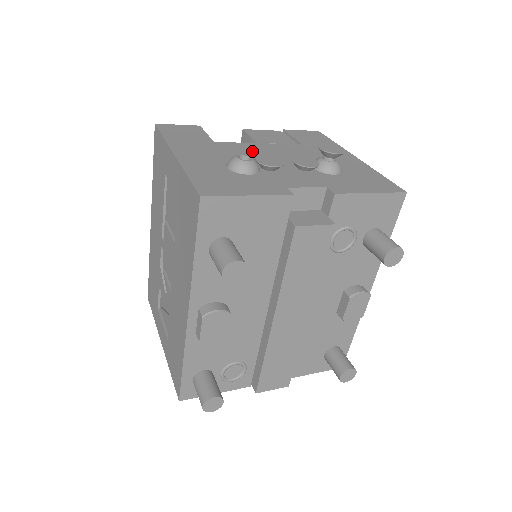
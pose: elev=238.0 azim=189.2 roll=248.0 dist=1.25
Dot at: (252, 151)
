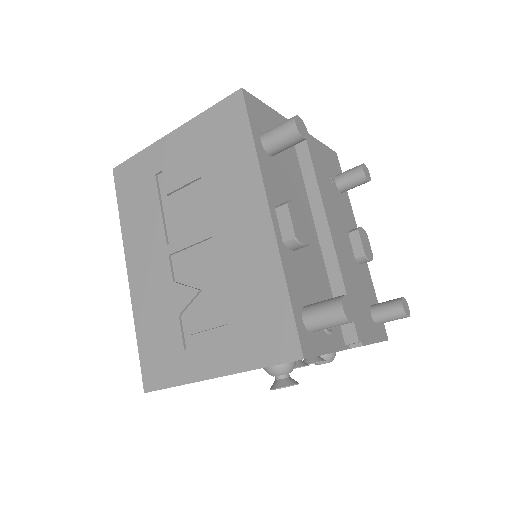
Dot at: occluded
